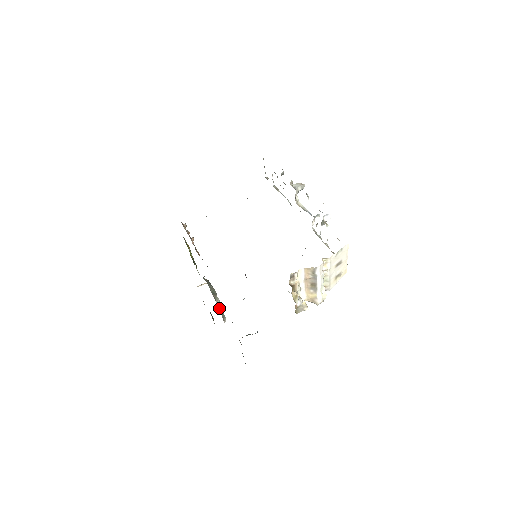
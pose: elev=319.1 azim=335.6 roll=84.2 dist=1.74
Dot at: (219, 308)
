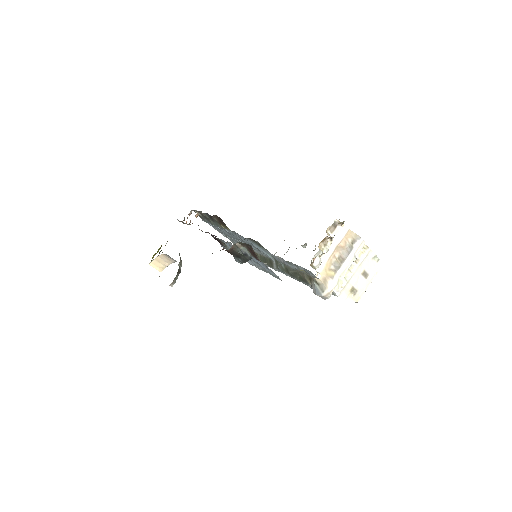
Dot at: (179, 267)
